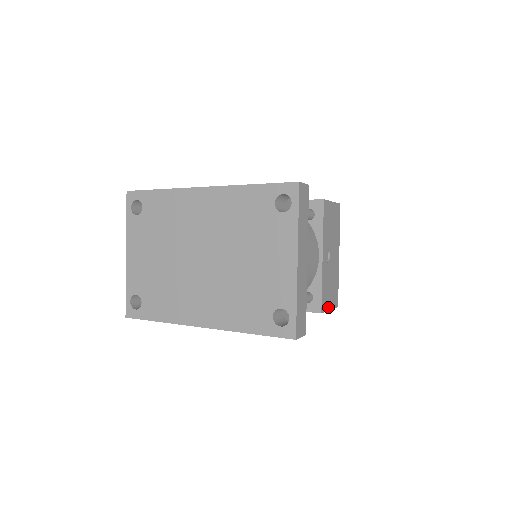
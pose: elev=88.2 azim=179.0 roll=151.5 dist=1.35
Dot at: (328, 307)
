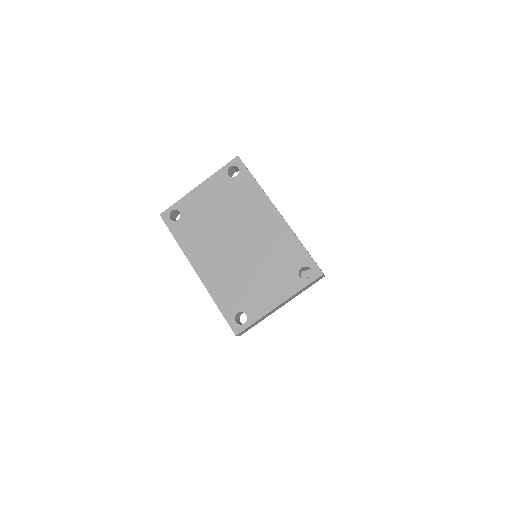
Dot at: occluded
